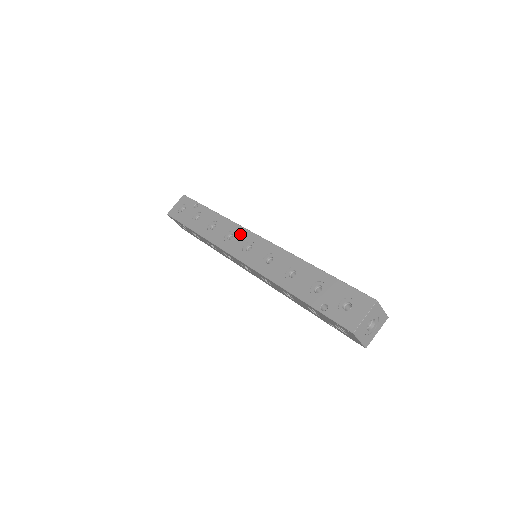
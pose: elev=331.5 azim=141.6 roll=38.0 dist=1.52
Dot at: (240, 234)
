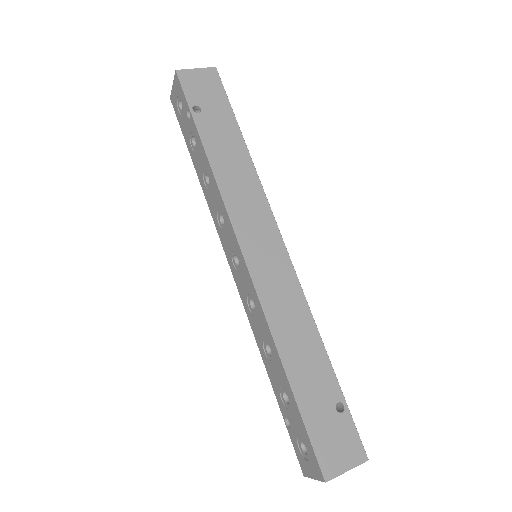
Dot at: (228, 229)
